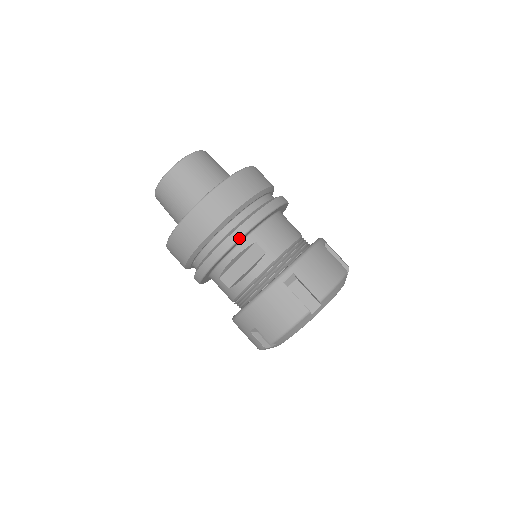
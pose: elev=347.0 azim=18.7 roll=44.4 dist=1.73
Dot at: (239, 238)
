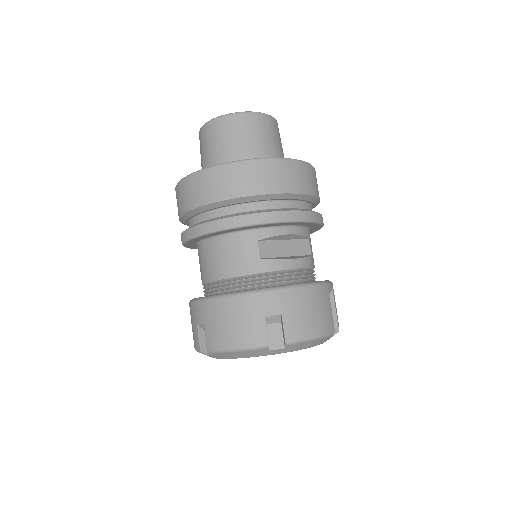
Dot at: (317, 221)
